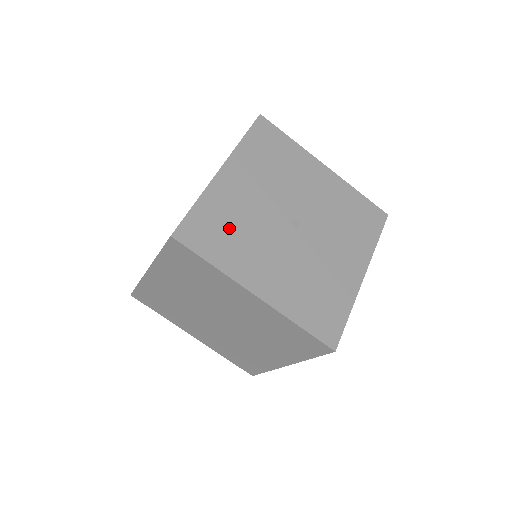
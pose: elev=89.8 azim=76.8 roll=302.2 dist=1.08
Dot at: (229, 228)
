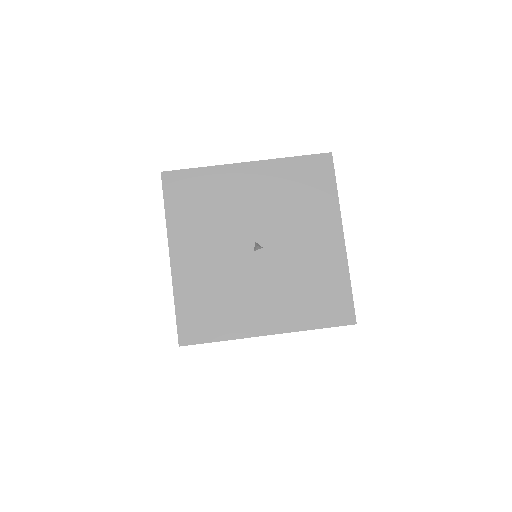
Dot at: (204, 203)
